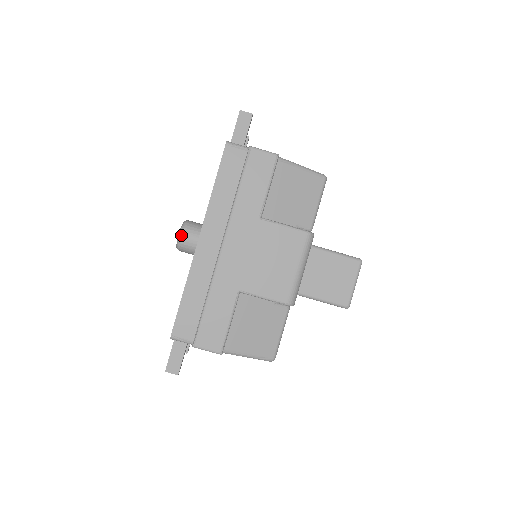
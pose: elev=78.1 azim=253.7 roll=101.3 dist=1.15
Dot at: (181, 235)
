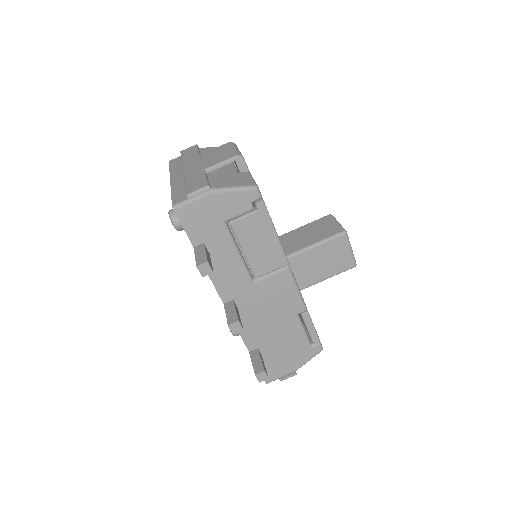
Dot at: (169, 211)
